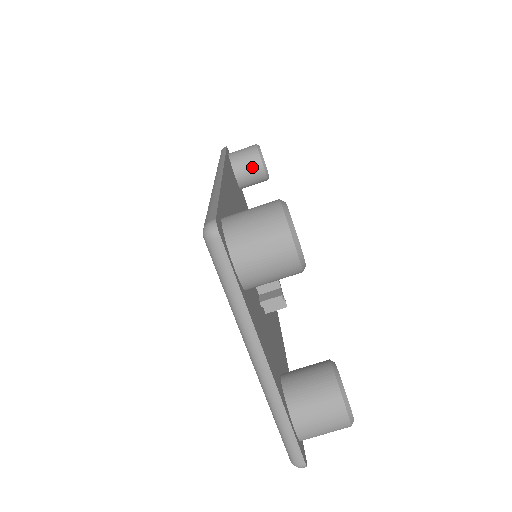
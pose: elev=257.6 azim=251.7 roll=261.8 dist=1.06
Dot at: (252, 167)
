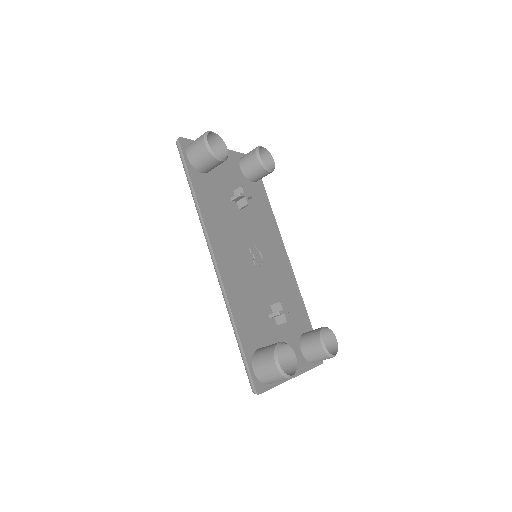
Dot at: (213, 165)
